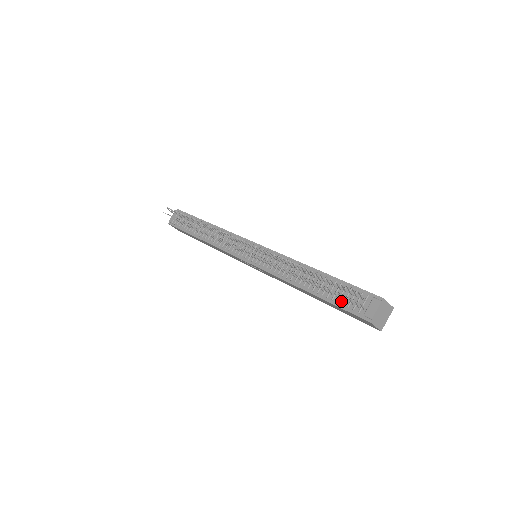
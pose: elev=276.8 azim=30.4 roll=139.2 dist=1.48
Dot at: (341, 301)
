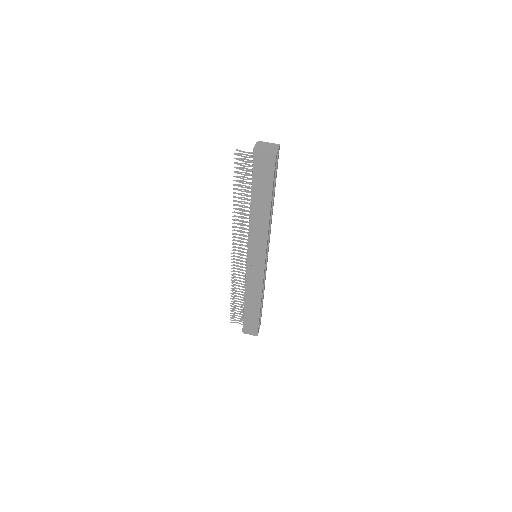
Dot at: (253, 177)
